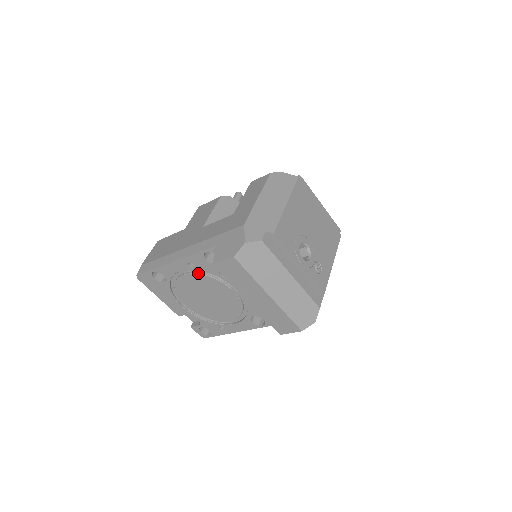
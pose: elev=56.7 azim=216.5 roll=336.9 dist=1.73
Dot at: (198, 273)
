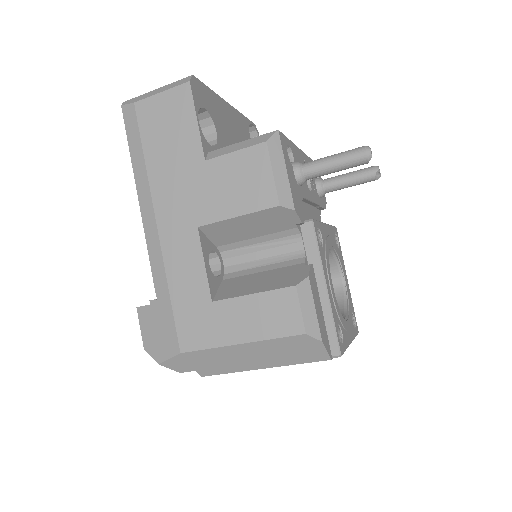
Dot at: occluded
